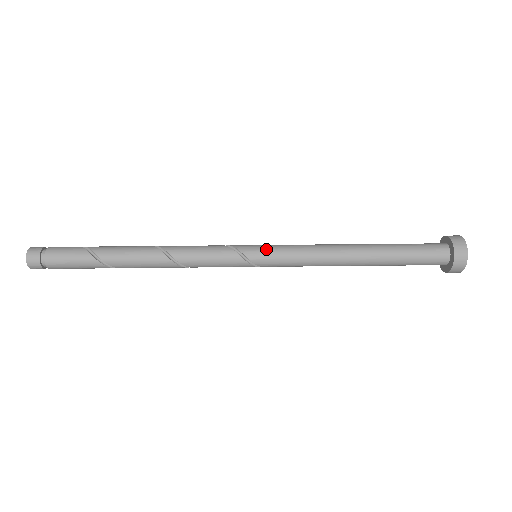
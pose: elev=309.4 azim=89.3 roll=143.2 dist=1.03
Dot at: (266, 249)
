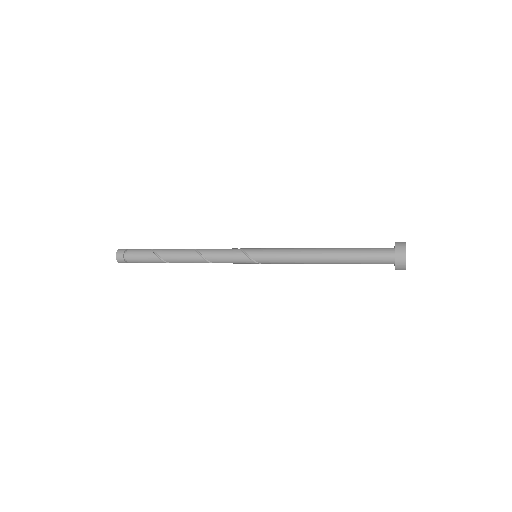
Dot at: (261, 249)
